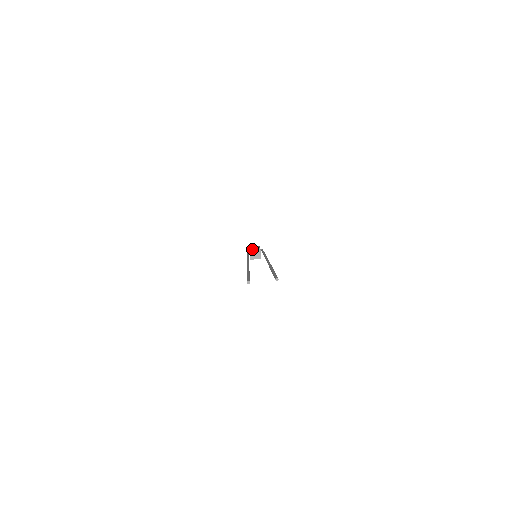
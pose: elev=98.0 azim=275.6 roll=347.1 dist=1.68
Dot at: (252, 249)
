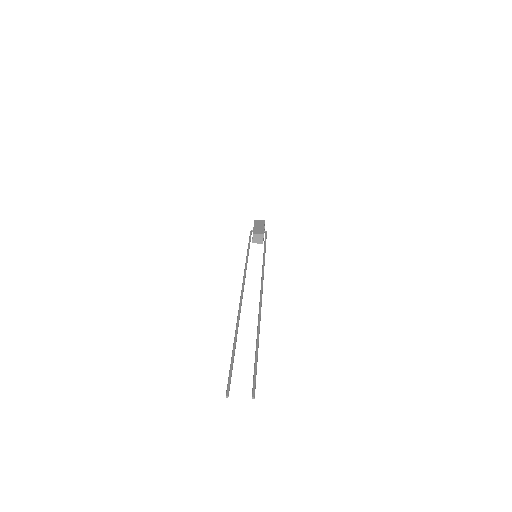
Dot at: (255, 234)
